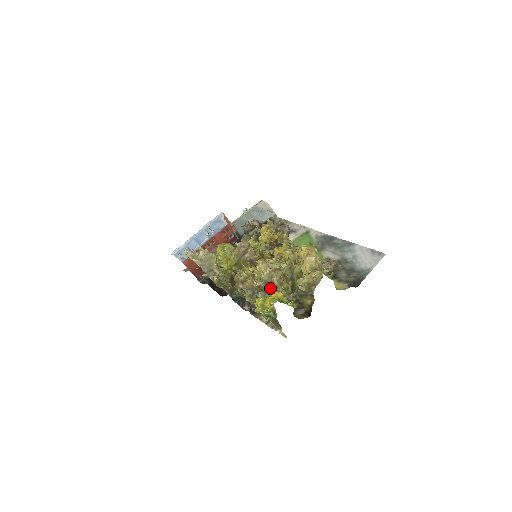
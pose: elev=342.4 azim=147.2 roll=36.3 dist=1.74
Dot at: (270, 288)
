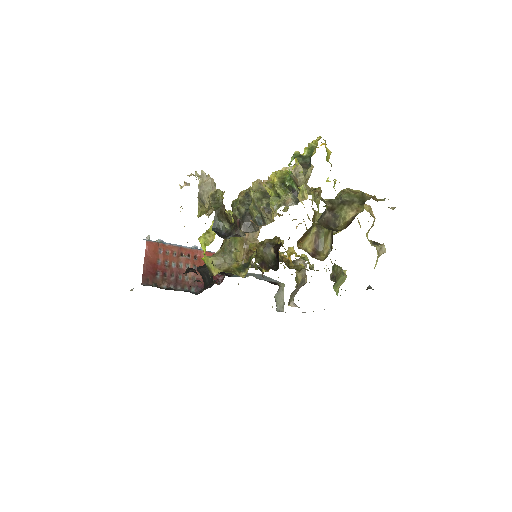
Dot at: occluded
